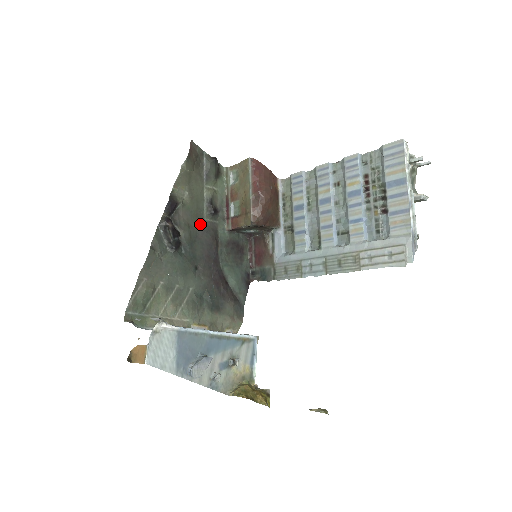
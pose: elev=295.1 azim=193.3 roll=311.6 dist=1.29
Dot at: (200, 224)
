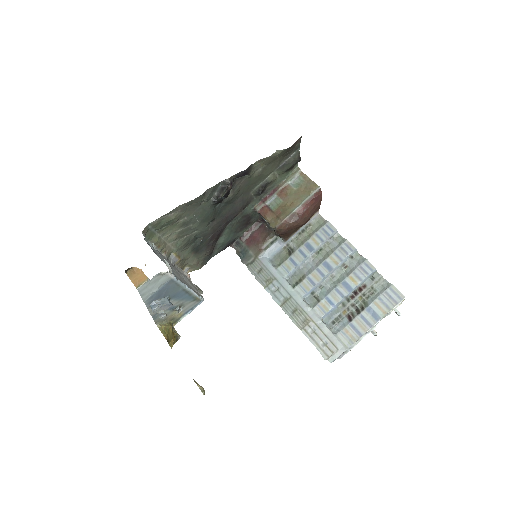
Dot at: (245, 194)
